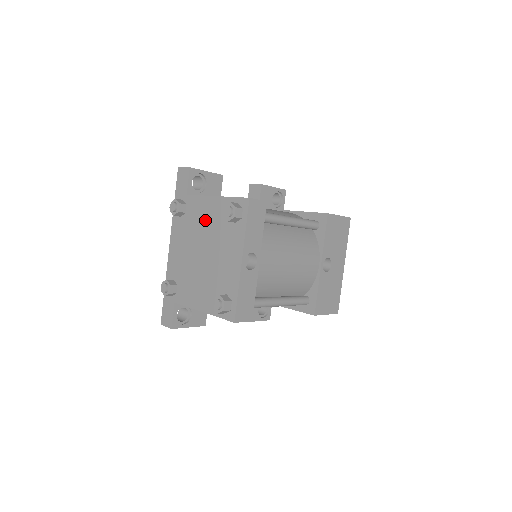
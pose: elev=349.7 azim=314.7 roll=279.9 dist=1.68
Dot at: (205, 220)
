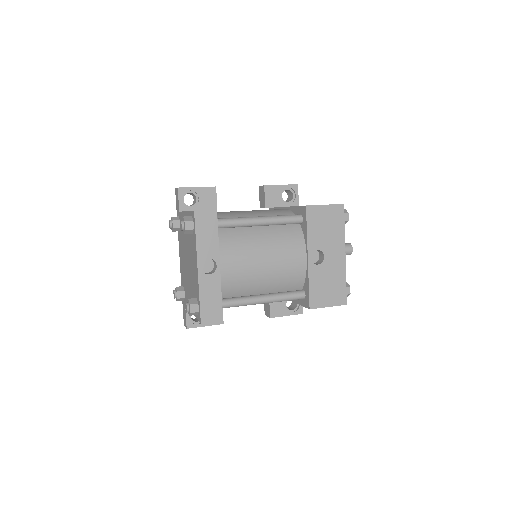
Dot at: occluded
